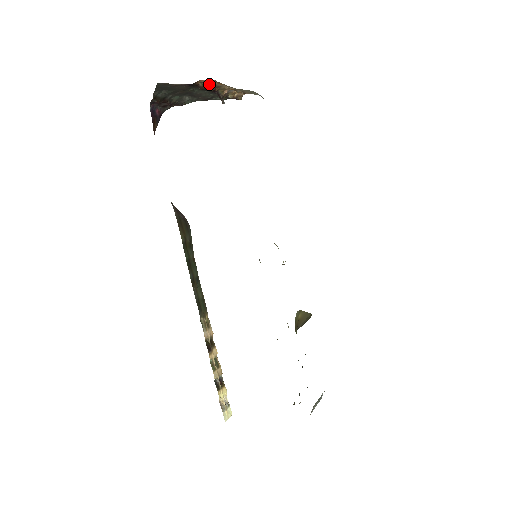
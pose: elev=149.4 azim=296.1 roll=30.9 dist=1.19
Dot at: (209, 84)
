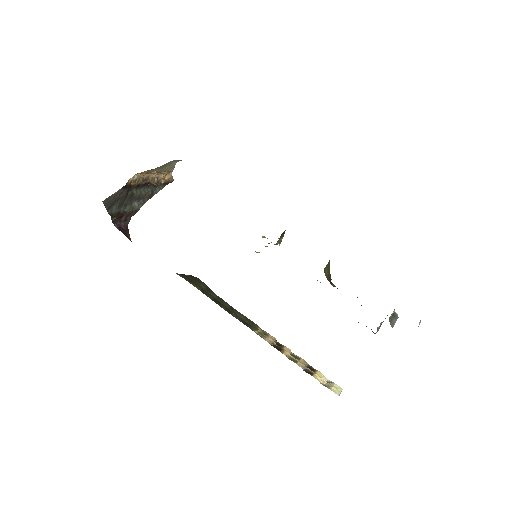
Dot at: (138, 180)
